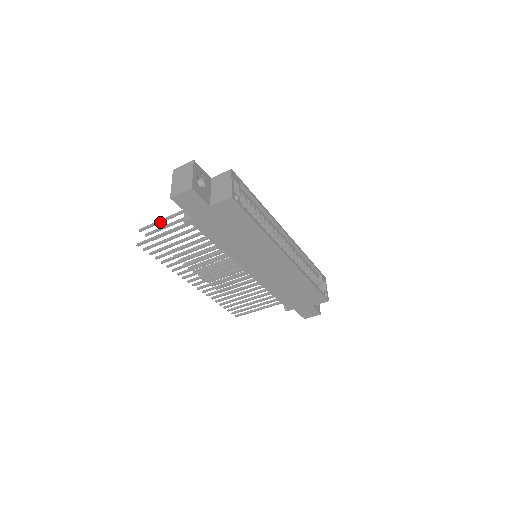
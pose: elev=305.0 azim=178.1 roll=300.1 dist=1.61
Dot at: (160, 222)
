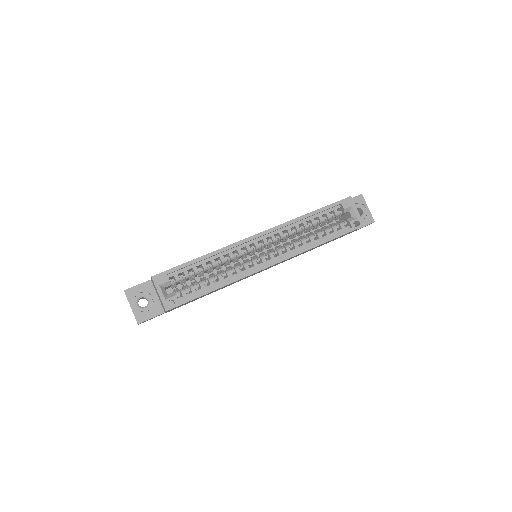
Dot at: occluded
